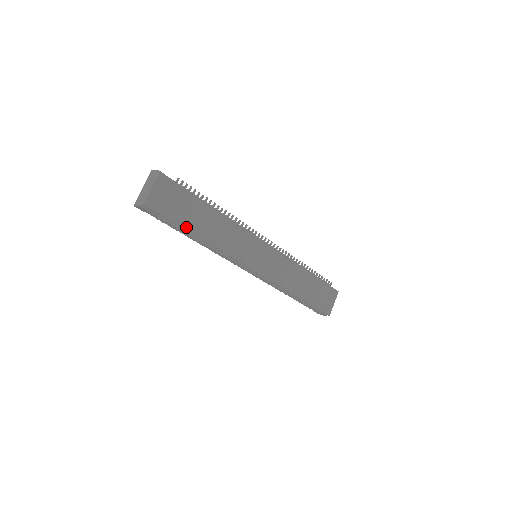
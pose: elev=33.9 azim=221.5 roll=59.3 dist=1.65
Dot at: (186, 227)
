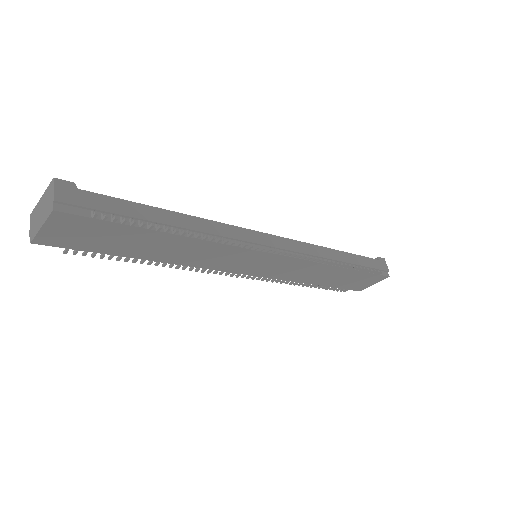
Dot at: (119, 253)
